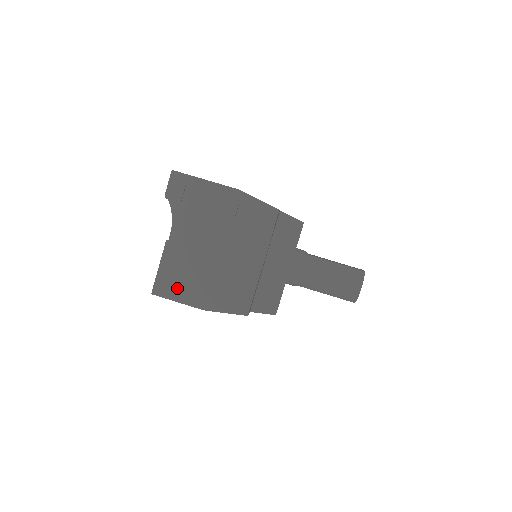
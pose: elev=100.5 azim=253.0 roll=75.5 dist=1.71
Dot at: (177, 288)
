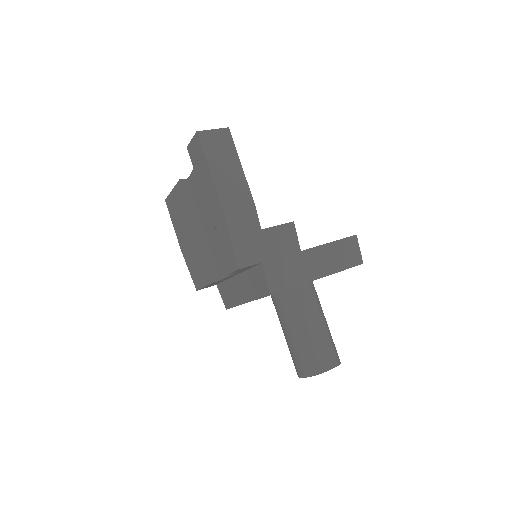
Dot at: (175, 218)
